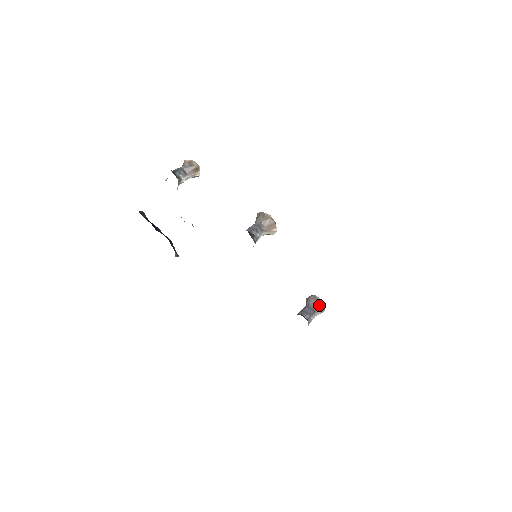
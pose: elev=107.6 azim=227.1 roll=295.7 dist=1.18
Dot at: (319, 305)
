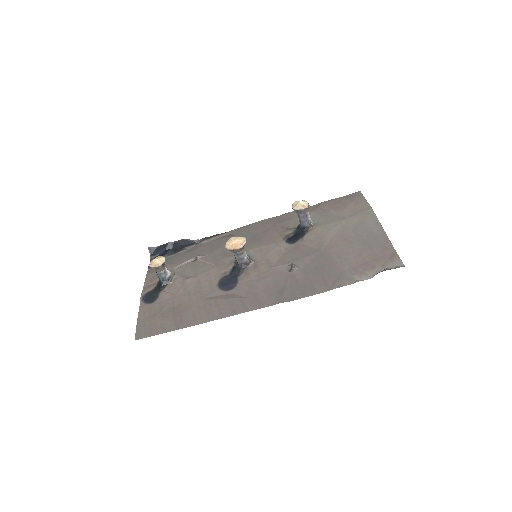
Dot at: (305, 211)
